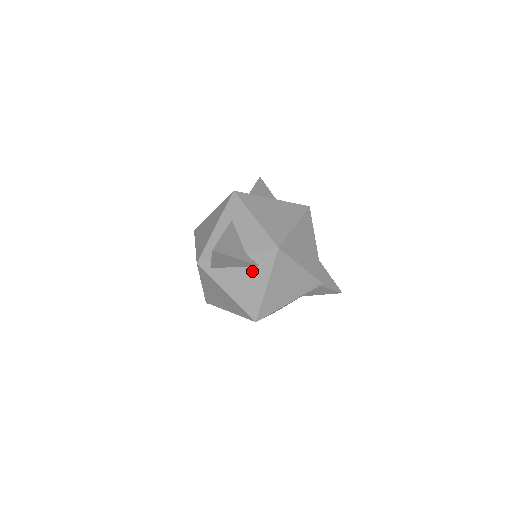
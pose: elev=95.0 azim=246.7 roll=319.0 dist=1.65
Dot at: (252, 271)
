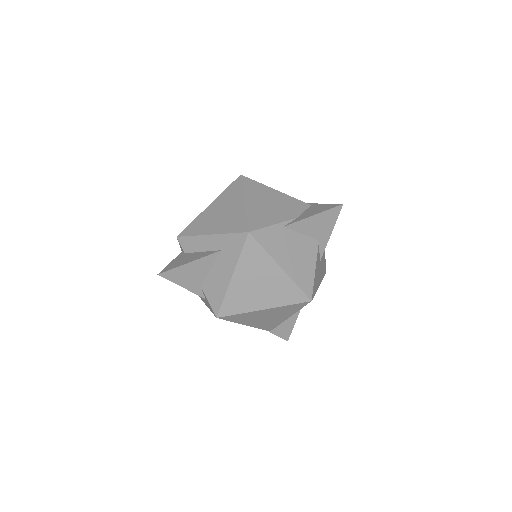
Dot at: occluded
